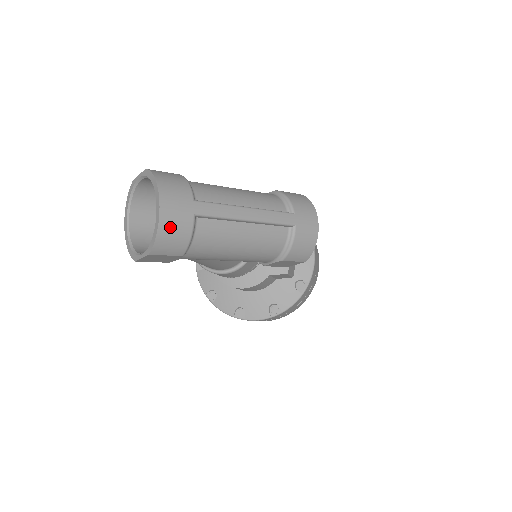
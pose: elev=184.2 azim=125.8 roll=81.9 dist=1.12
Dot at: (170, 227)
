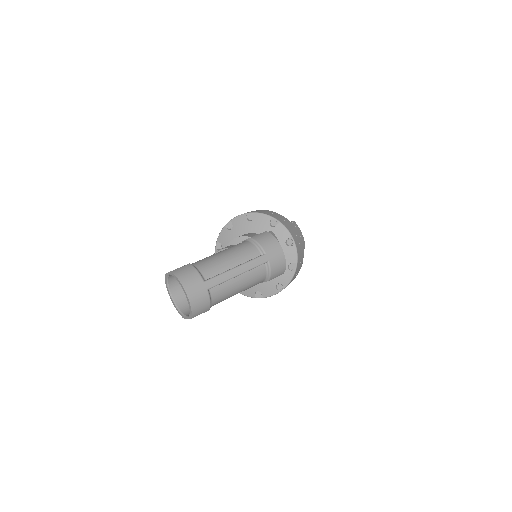
Dot at: (197, 303)
